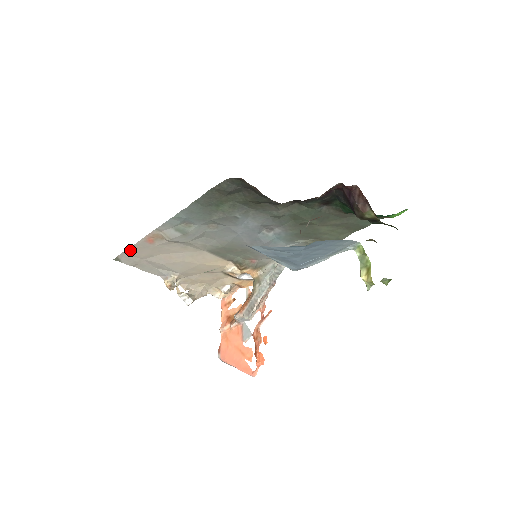
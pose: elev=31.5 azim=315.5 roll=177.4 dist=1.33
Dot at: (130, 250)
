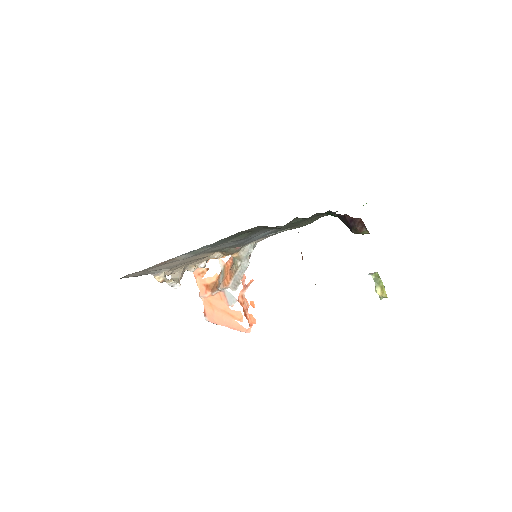
Dot at: occluded
